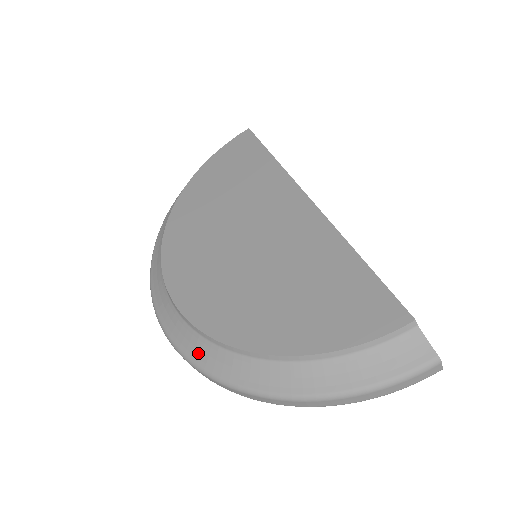
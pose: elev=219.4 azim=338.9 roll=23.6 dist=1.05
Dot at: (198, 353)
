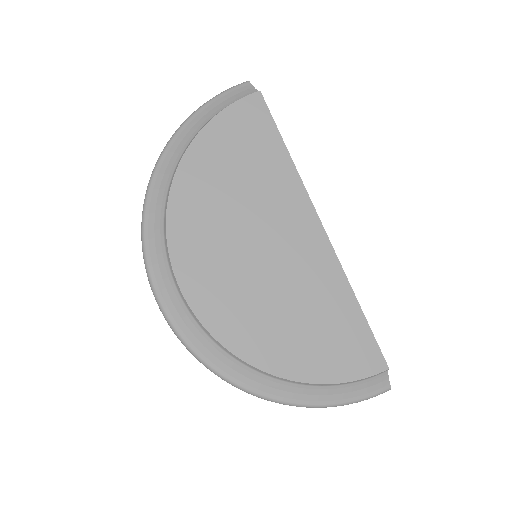
Dot at: (212, 357)
